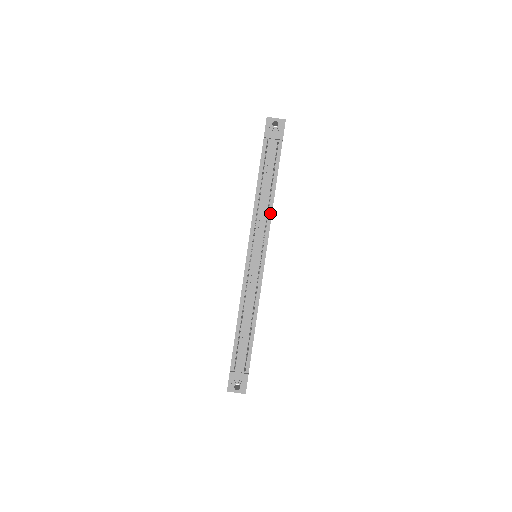
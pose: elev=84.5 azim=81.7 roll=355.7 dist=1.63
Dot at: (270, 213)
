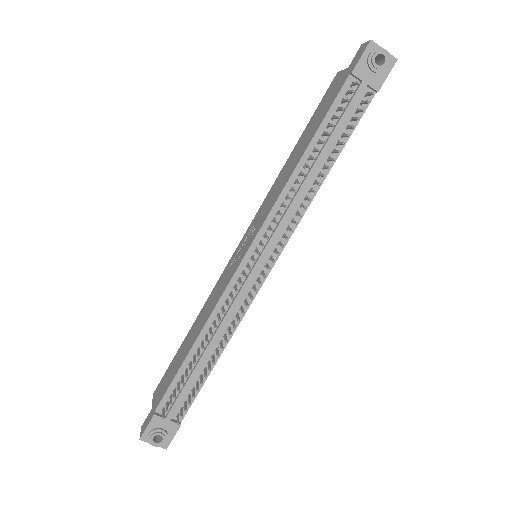
Dot at: (307, 203)
